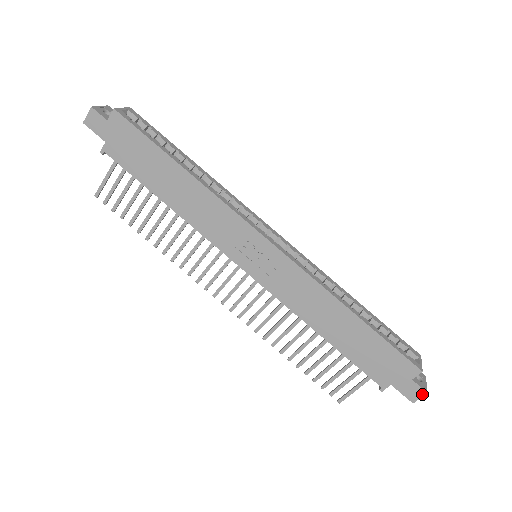
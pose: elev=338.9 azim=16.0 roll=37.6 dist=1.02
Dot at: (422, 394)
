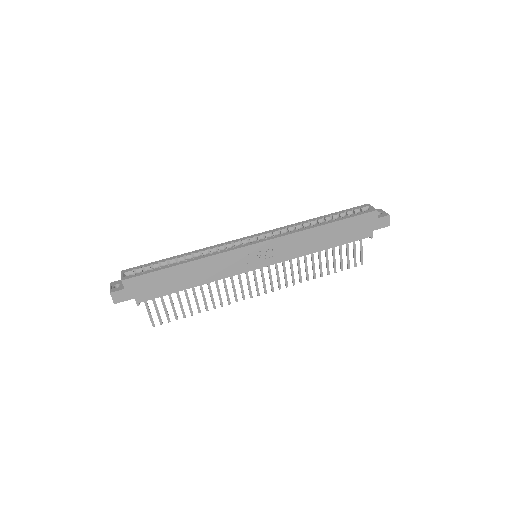
Dot at: (388, 218)
